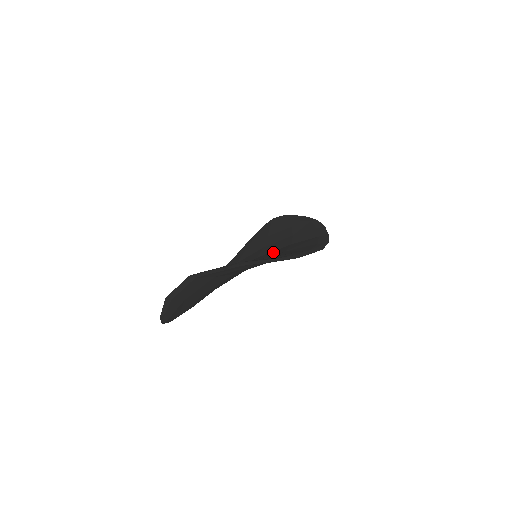
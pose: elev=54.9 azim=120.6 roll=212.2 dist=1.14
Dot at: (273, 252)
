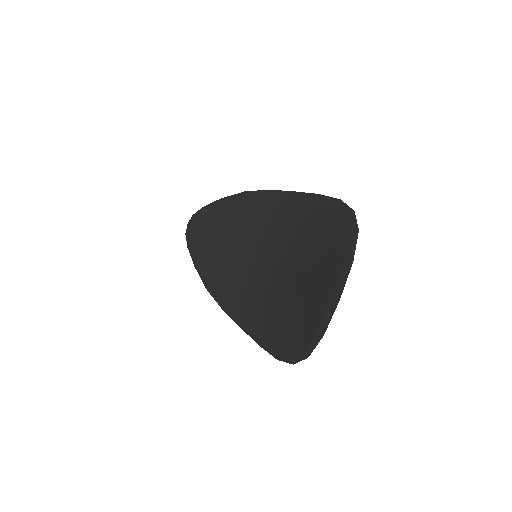
Dot at: (271, 240)
